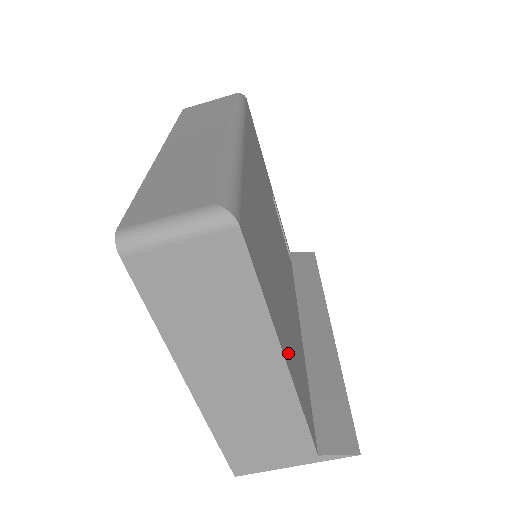
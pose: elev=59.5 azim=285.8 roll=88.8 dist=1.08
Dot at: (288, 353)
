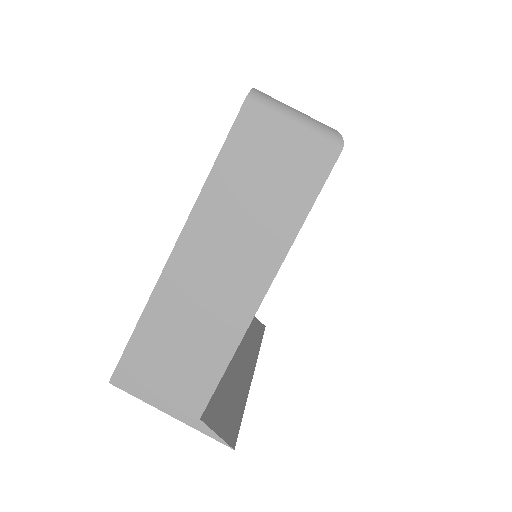
Dot at: occluded
